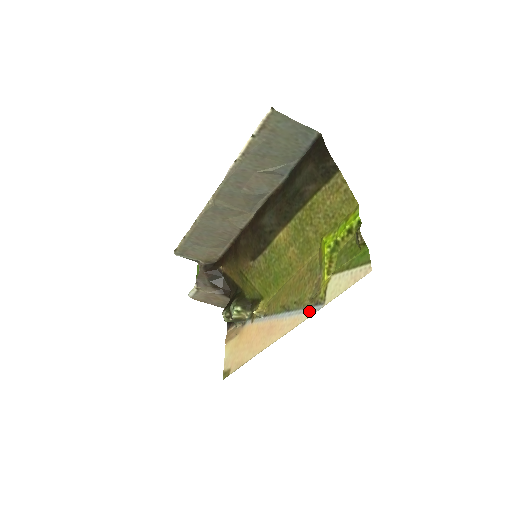
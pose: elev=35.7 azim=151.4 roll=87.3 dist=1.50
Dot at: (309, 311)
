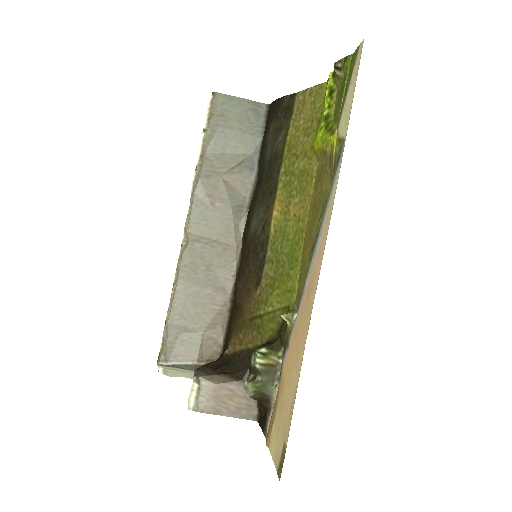
Dot at: (335, 178)
